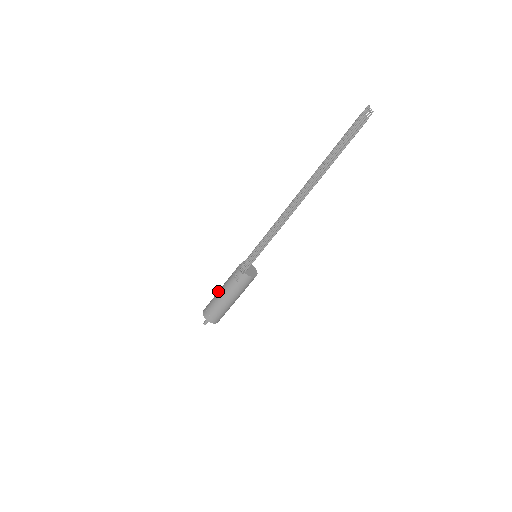
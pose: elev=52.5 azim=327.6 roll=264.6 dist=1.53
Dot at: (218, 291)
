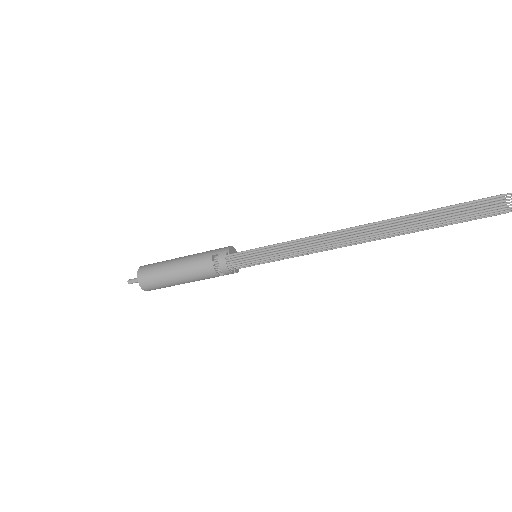
Dot at: (176, 273)
